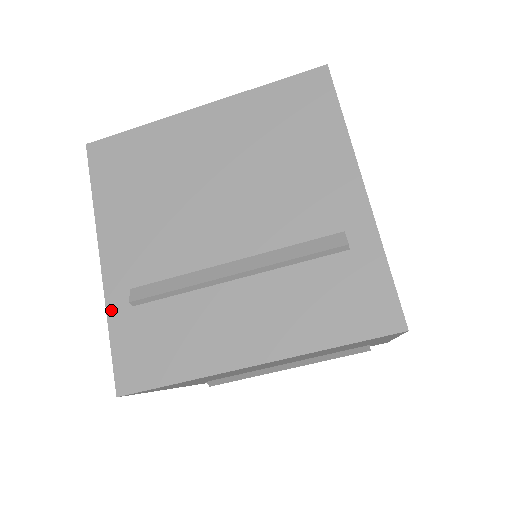
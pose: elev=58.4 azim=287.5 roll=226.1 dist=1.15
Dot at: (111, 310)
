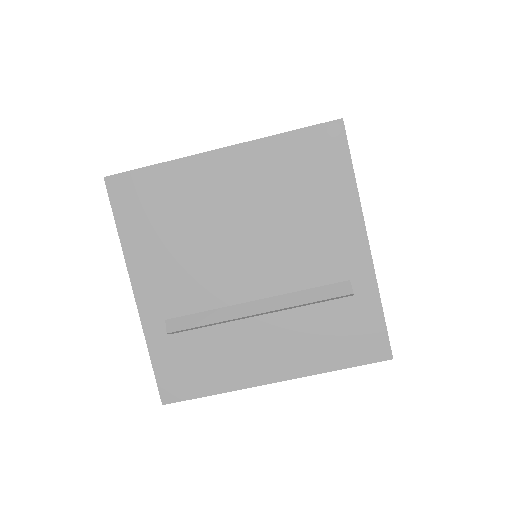
Dot at: occluded
